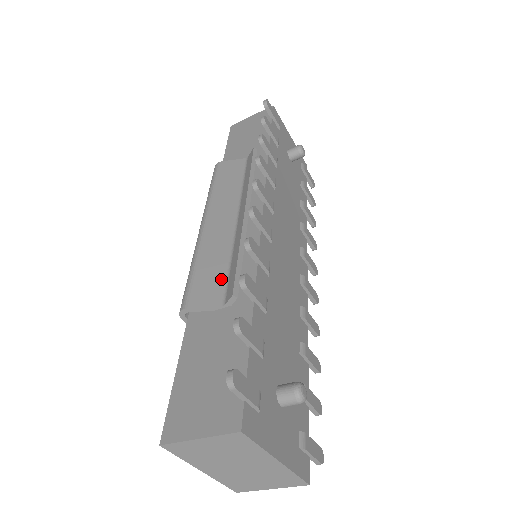
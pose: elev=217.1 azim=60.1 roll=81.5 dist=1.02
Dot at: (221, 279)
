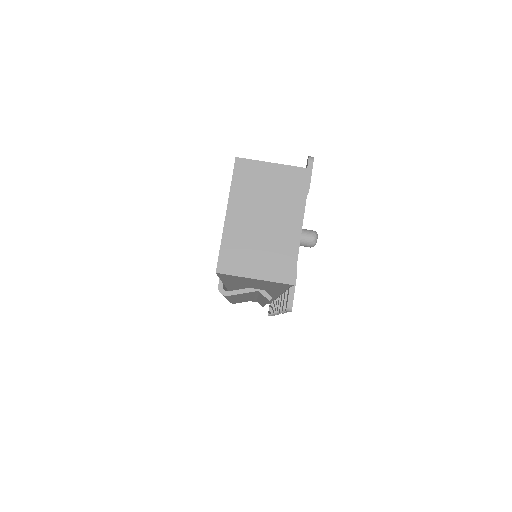
Dot at: occluded
